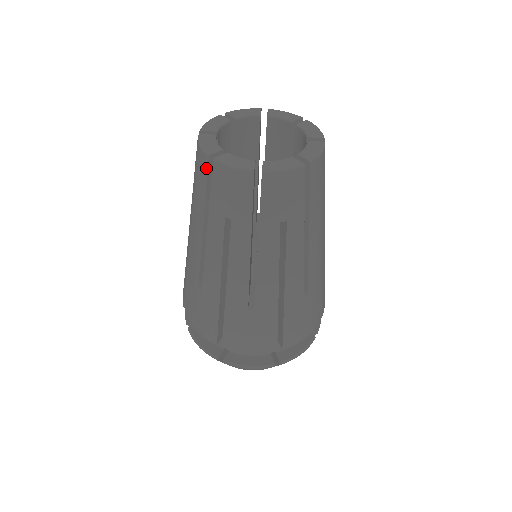
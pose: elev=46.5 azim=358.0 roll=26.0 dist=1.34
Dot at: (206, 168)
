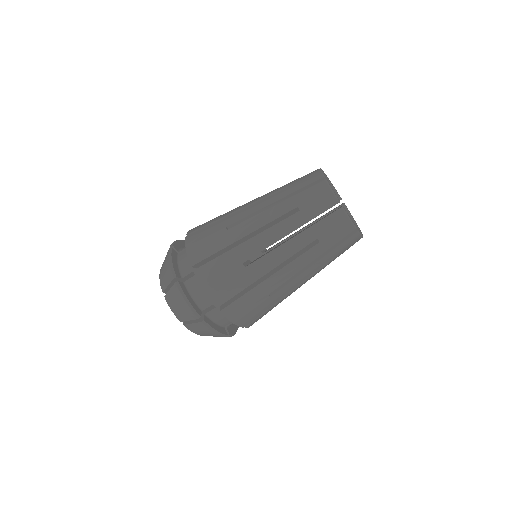
Dot at: (330, 206)
